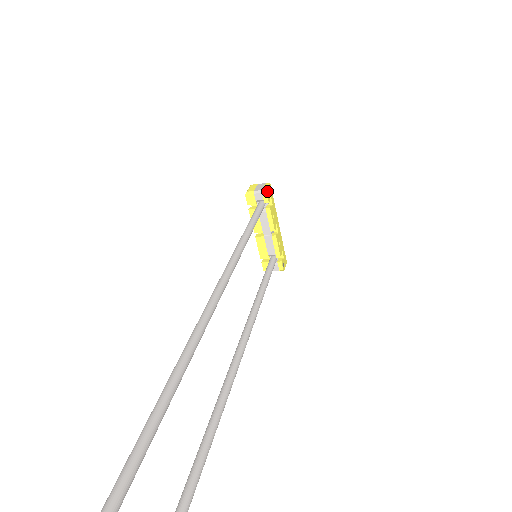
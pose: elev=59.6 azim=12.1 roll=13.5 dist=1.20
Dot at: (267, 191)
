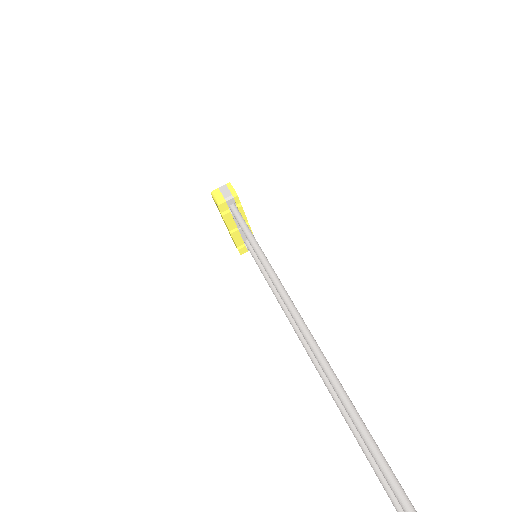
Dot at: (236, 193)
